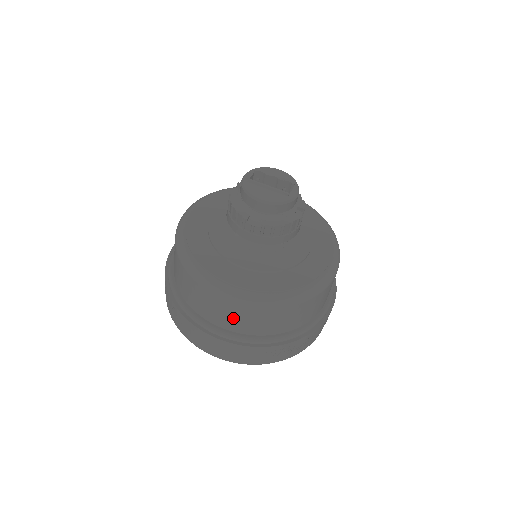
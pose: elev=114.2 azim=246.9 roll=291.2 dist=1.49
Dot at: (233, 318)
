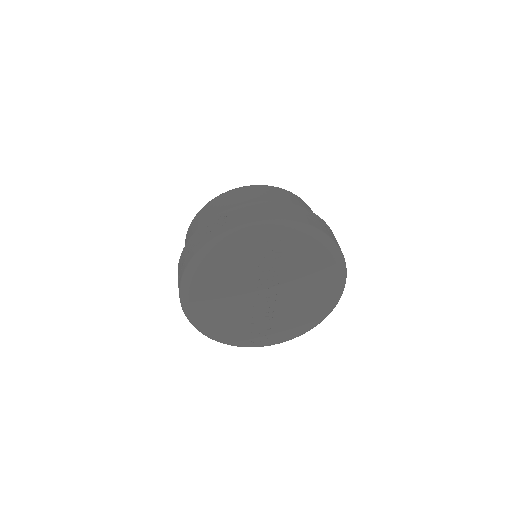
Dot at: (273, 196)
